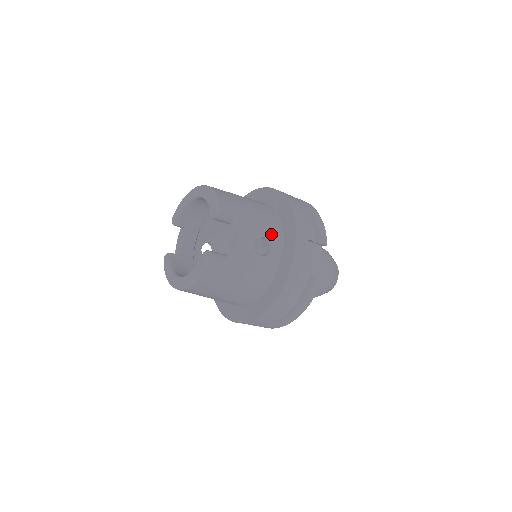
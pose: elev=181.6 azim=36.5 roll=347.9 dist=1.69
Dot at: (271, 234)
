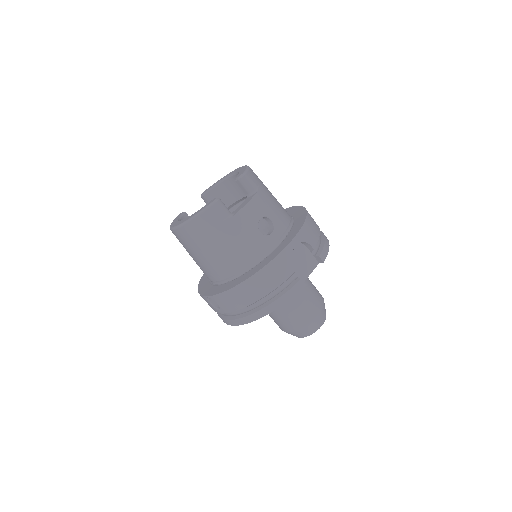
Dot at: (278, 223)
